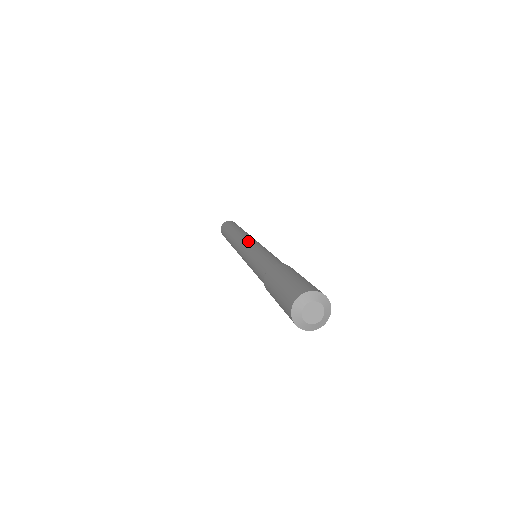
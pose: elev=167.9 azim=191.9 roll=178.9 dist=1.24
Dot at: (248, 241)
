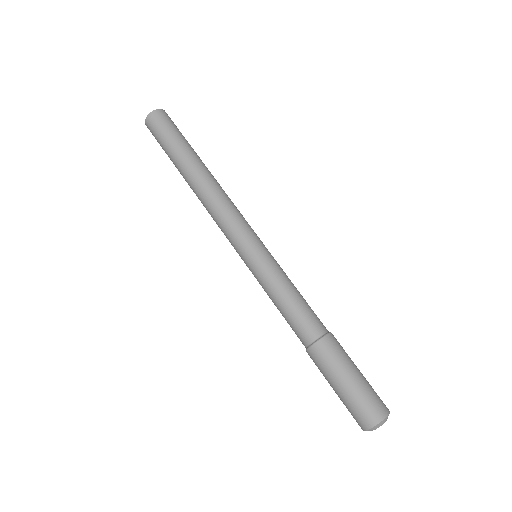
Dot at: (237, 239)
